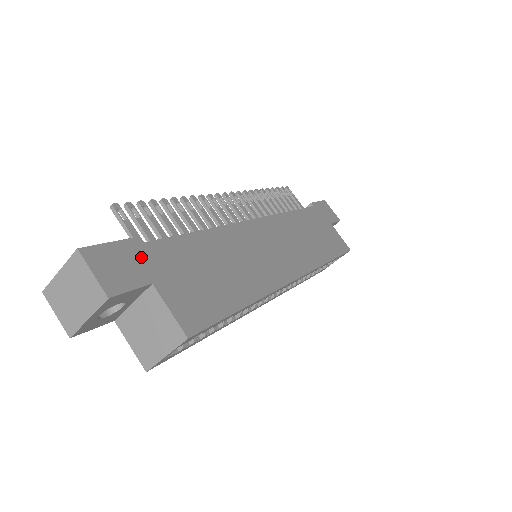
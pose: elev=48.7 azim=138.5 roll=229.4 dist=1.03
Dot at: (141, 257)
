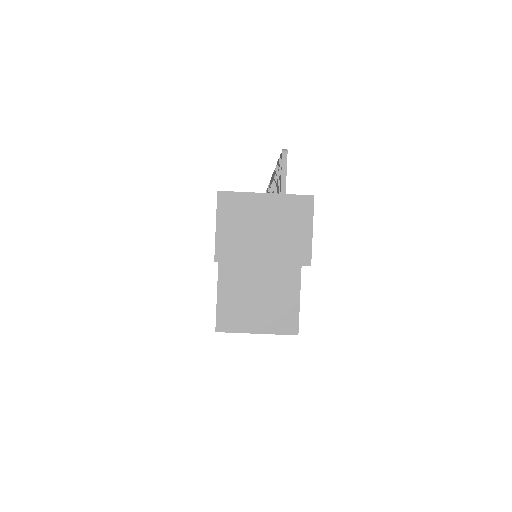
Dot at: occluded
